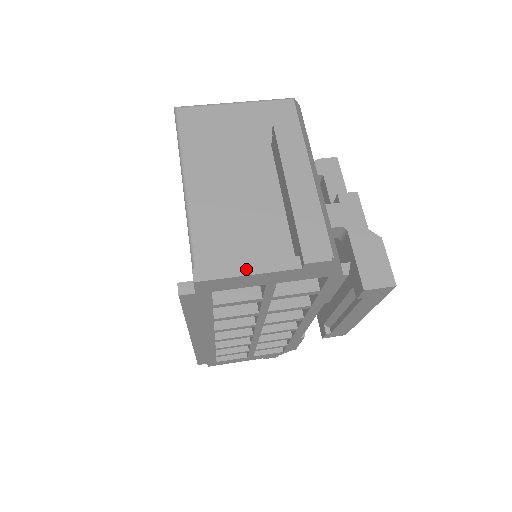
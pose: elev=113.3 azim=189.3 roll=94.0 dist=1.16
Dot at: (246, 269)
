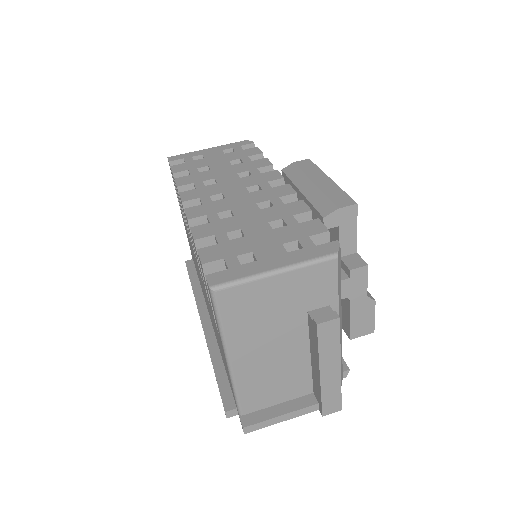
Dot at: (281, 419)
